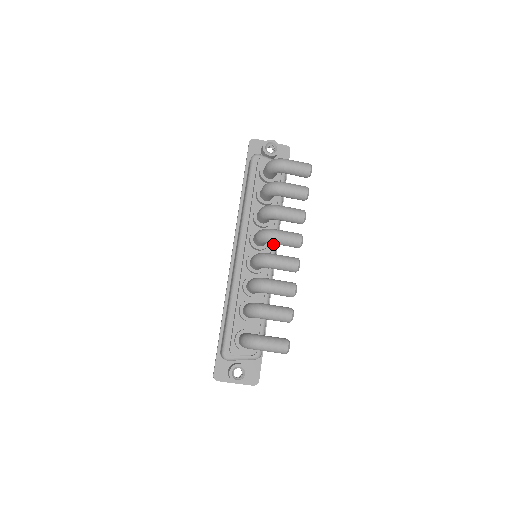
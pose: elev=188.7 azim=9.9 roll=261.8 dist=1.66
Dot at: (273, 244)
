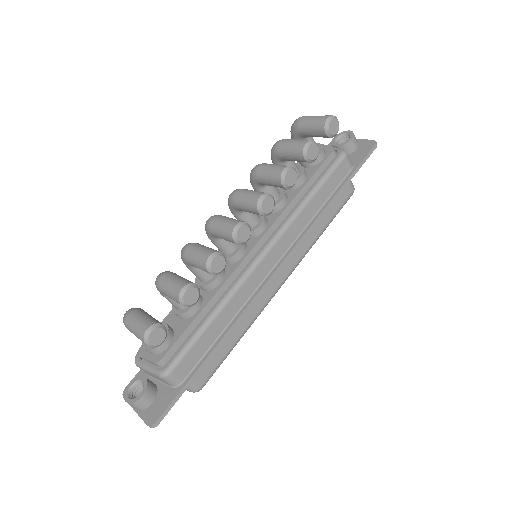
Dot at: (272, 236)
